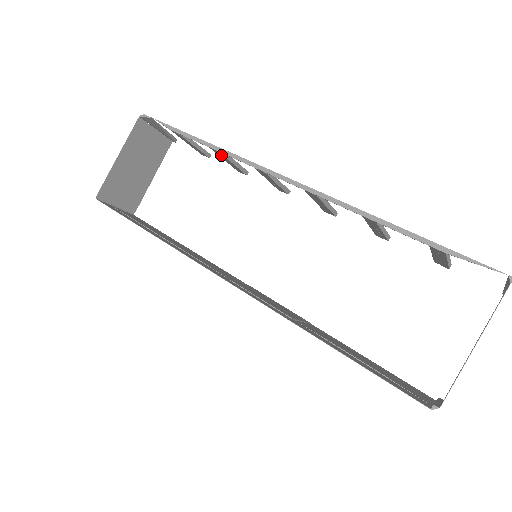
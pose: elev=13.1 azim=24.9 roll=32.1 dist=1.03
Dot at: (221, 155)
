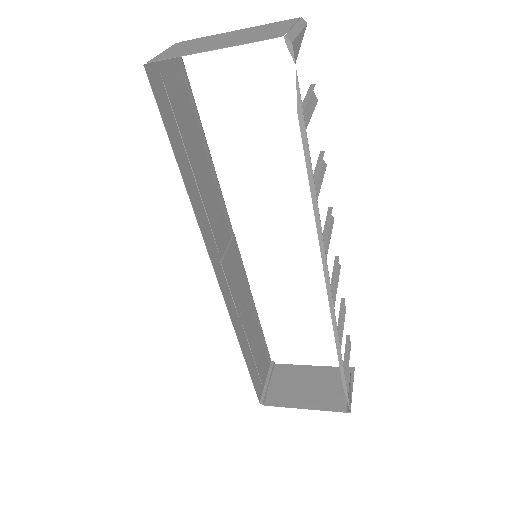
Dot at: occluded
